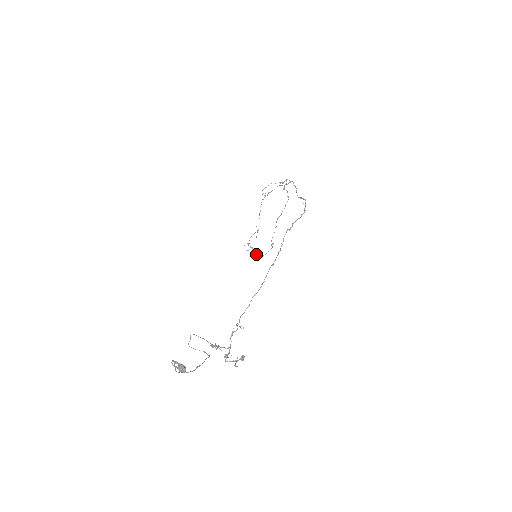
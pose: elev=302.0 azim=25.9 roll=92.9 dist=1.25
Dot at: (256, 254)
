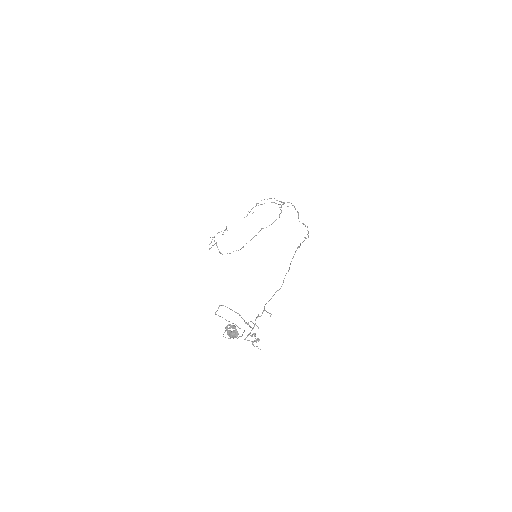
Dot at: occluded
